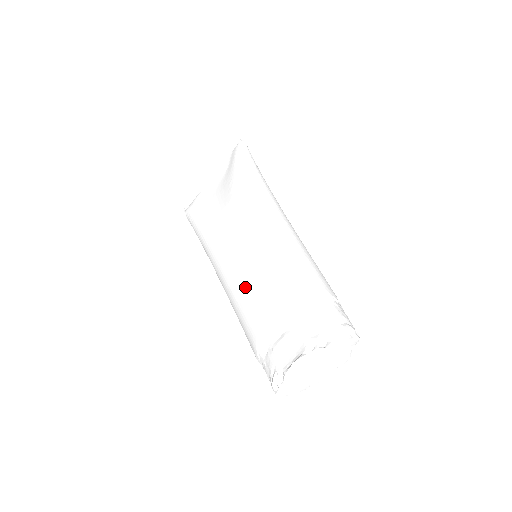
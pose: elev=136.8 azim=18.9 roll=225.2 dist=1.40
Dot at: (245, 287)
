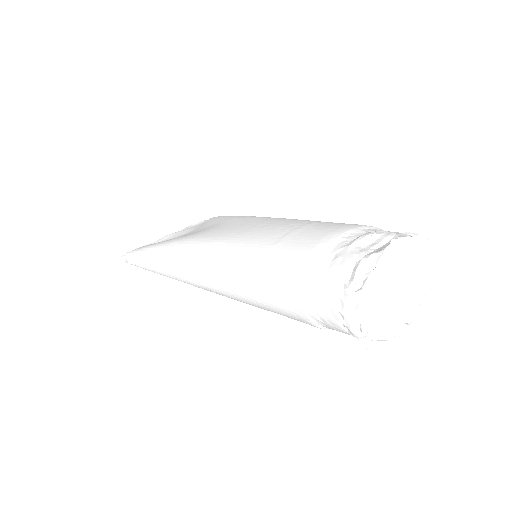
Dot at: (276, 233)
